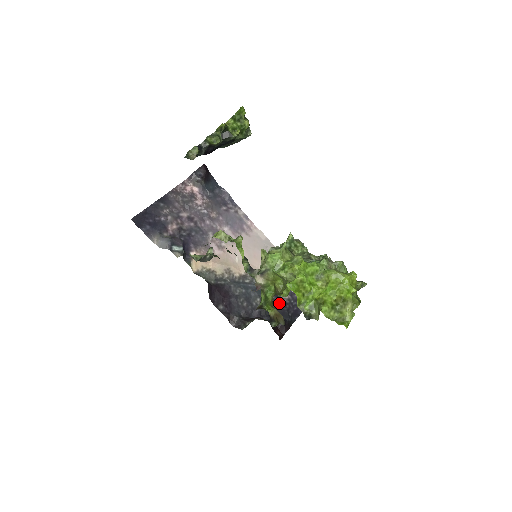
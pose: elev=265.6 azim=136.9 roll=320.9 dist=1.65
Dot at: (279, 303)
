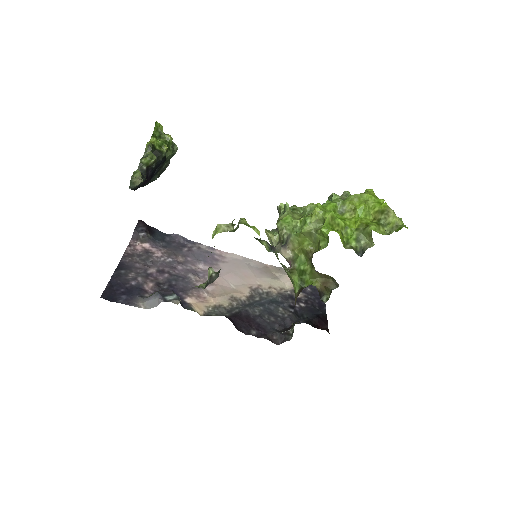
Dot at: (300, 303)
